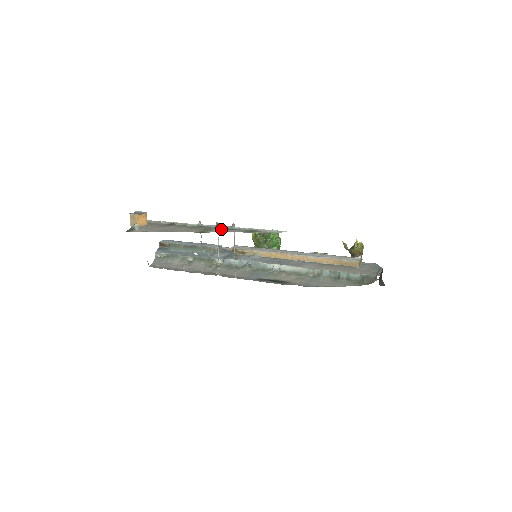
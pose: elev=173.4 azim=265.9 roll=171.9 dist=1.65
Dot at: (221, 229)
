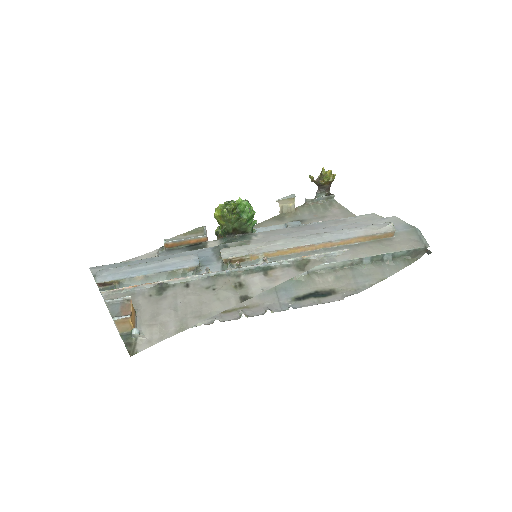
Dot at: (257, 276)
